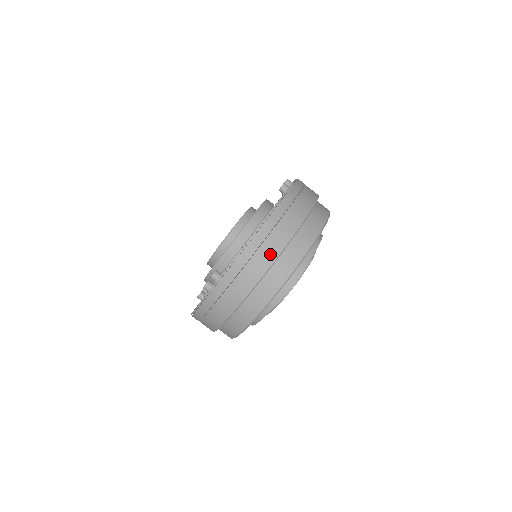
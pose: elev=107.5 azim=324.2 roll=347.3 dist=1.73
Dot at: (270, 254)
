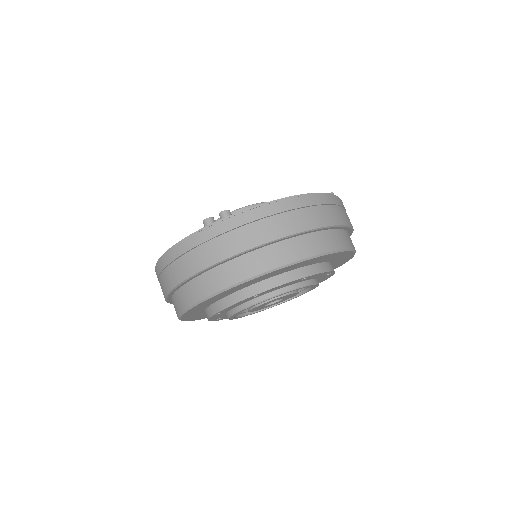
Dot at: (297, 224)
